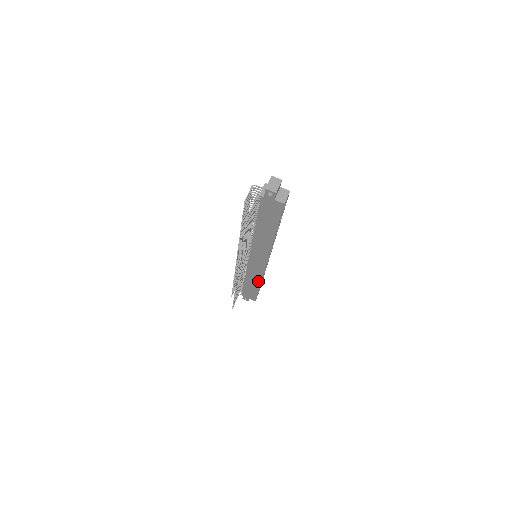
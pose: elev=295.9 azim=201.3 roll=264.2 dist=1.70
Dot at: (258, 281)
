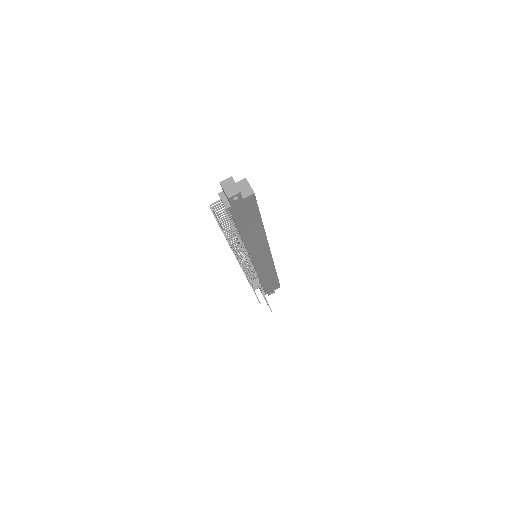
Dot at: (272, 272)
